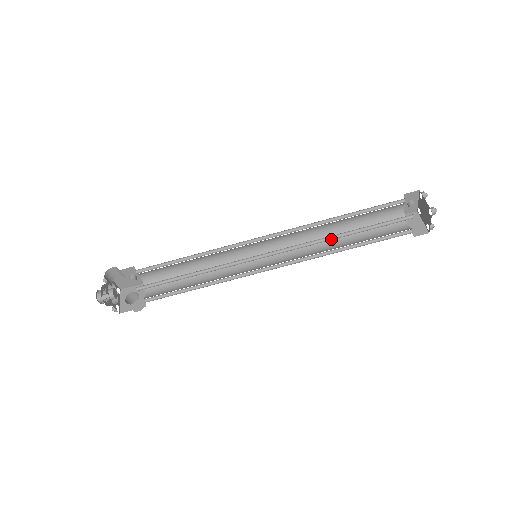
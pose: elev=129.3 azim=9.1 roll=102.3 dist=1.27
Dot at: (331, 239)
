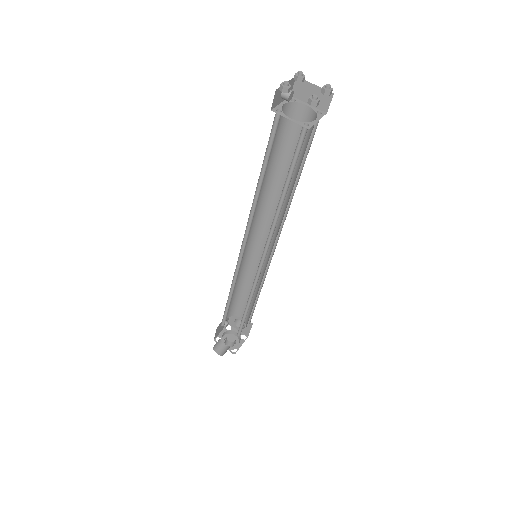
Dot at: (280, 209)
